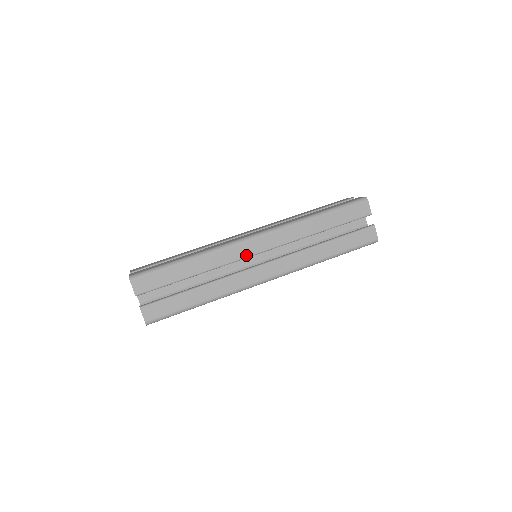
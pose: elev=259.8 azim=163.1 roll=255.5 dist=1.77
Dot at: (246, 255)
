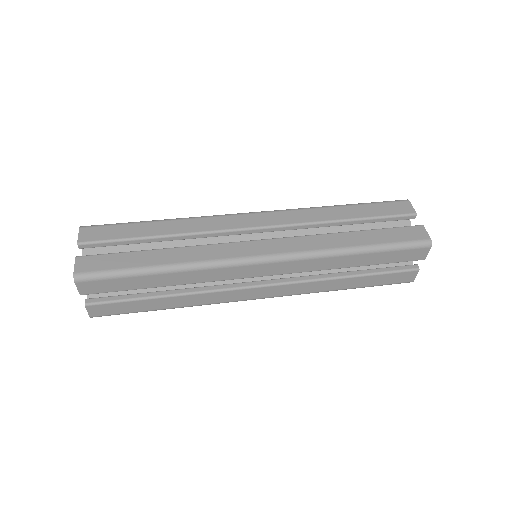
Dot at: (242, 277)
